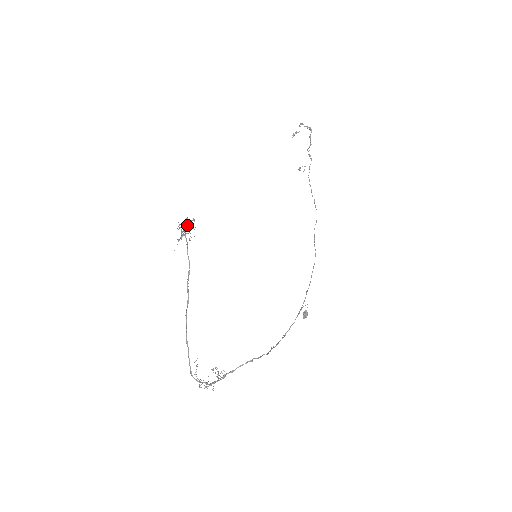
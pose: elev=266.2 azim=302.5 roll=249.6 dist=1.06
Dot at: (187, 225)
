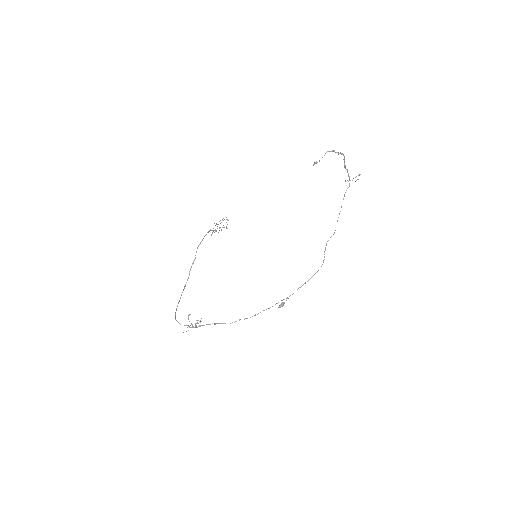
Dot at: occluded
